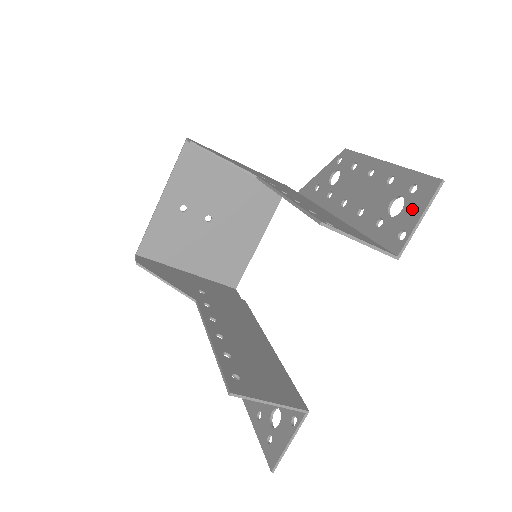
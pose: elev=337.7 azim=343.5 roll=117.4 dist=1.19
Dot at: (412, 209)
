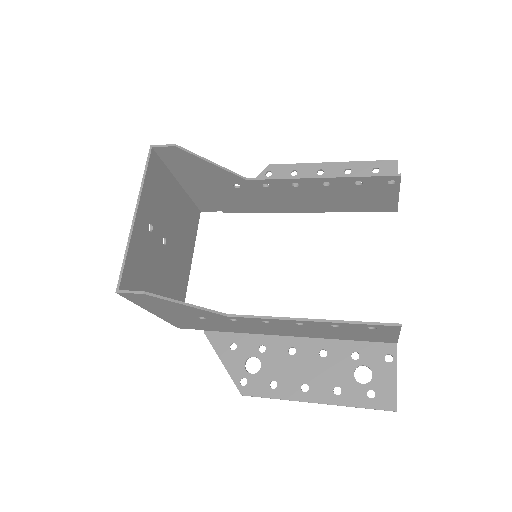
Dot at: occluded
